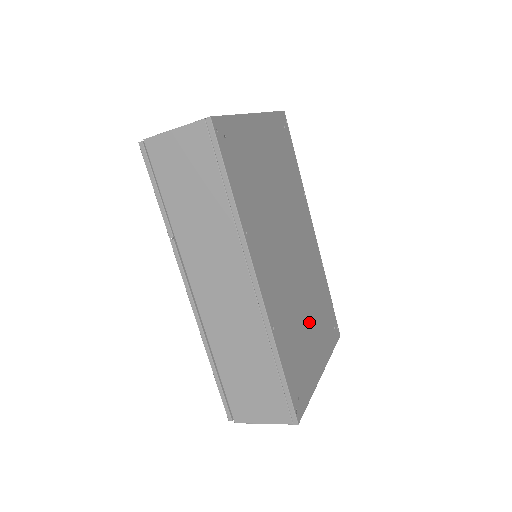
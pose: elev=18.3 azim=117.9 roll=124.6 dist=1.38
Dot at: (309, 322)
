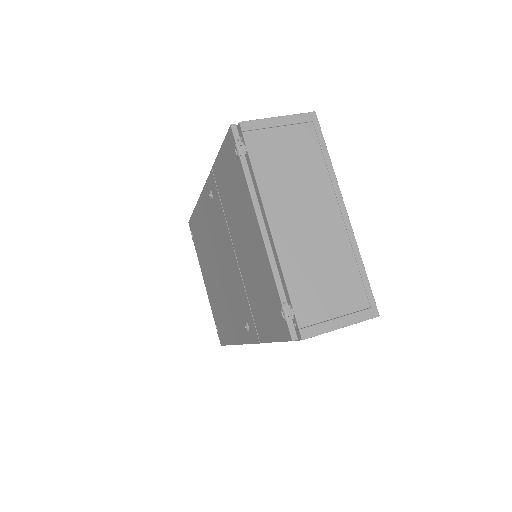
Dot at: occluded
